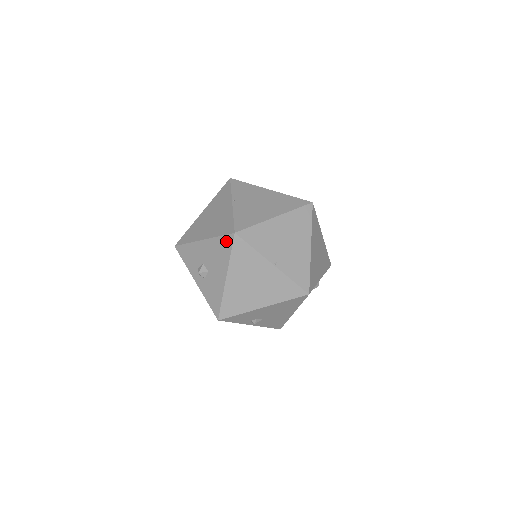
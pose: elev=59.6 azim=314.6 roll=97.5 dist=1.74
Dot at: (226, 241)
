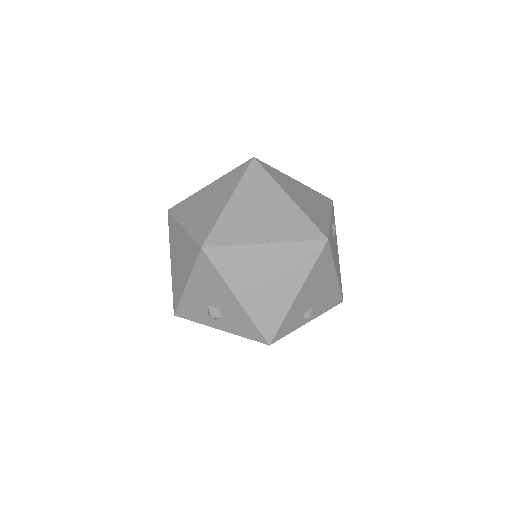
Dot at: (203, 264)
